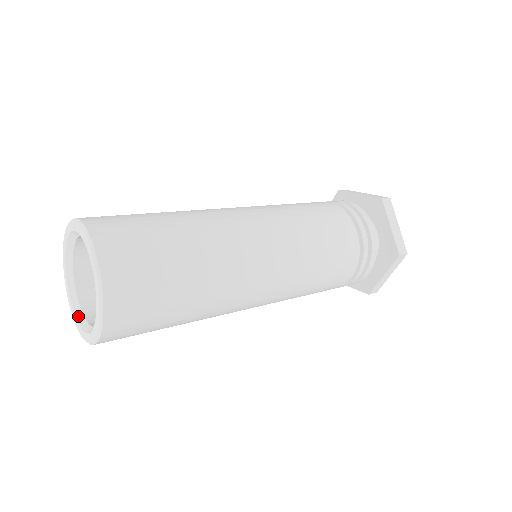
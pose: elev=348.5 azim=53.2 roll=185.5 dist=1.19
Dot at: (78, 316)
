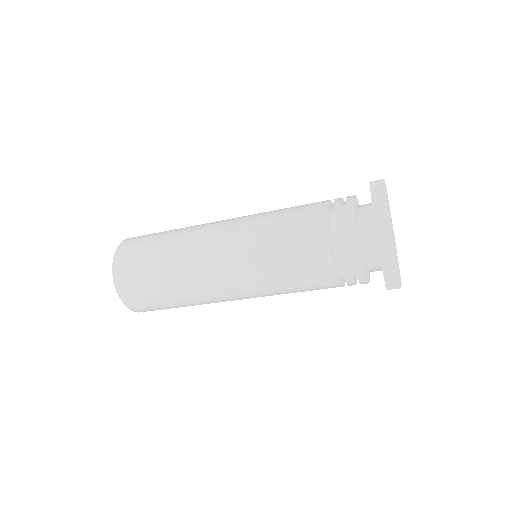
Dot at: occluded
